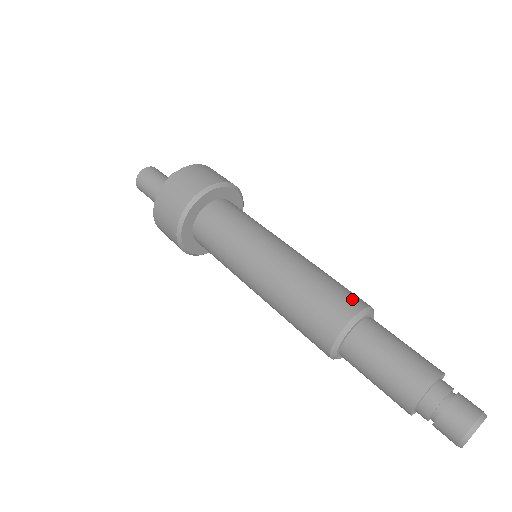
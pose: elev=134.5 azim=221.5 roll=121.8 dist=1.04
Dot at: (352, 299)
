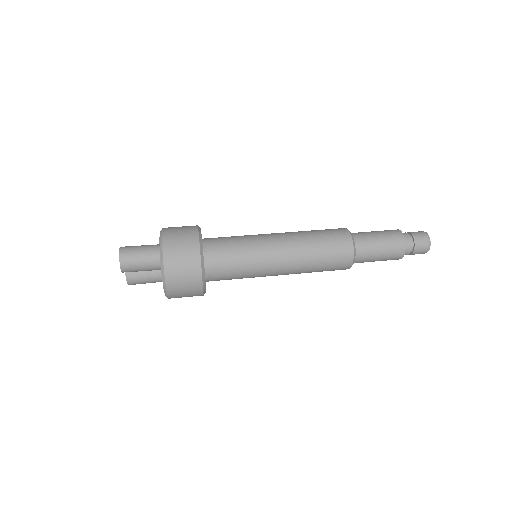
Dot at: occluded
